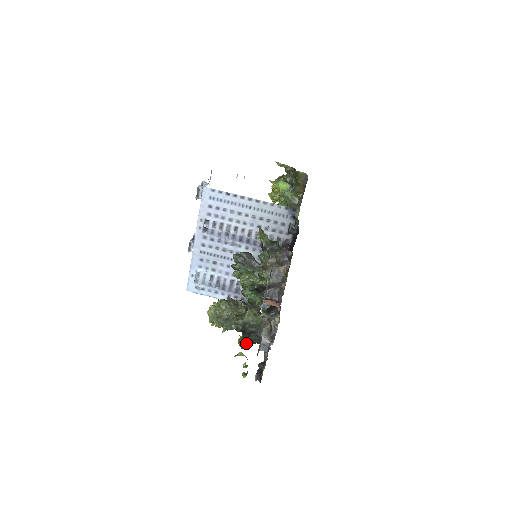
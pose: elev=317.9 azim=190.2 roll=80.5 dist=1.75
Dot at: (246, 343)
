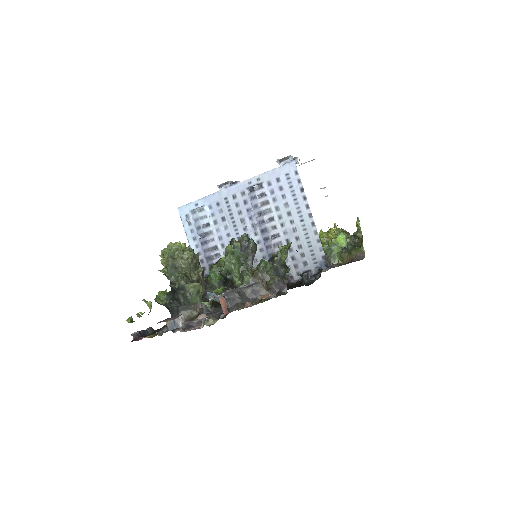
Dot at: (163, 301)
